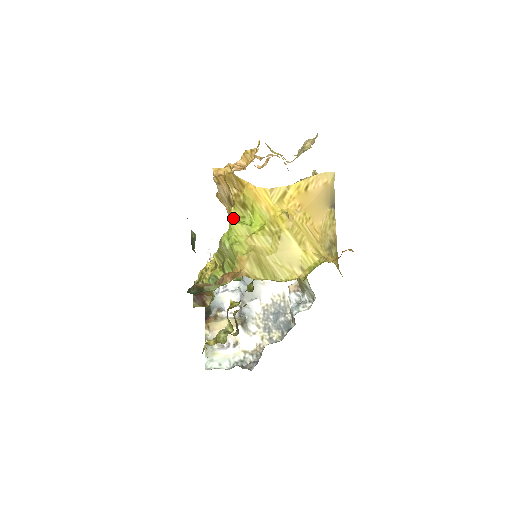
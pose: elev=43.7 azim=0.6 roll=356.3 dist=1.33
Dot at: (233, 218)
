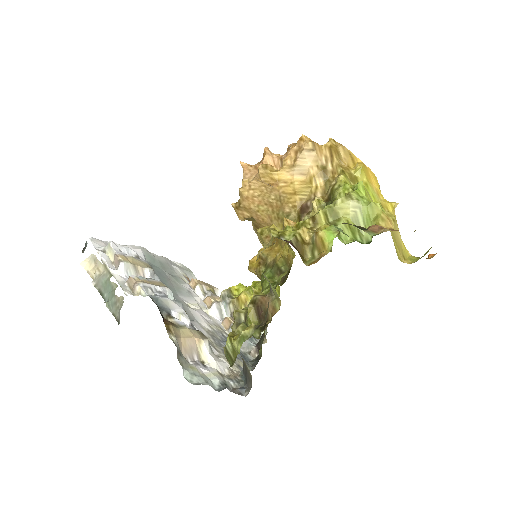
Dot at: (349, 184)
